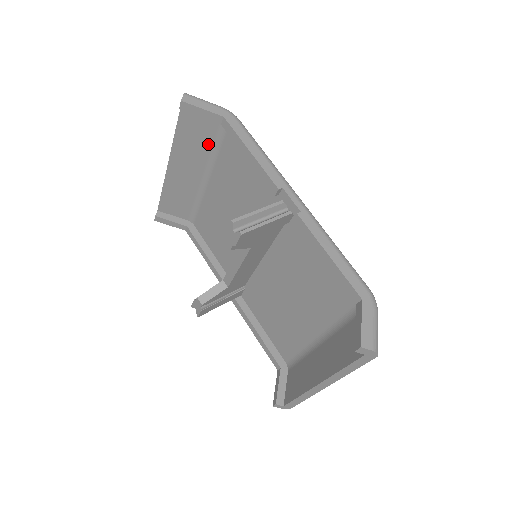
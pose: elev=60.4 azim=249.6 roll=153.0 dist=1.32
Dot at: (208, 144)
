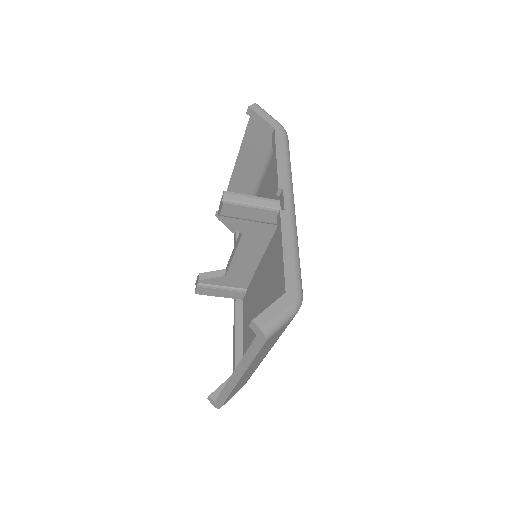
Dot at: (264, 154)
